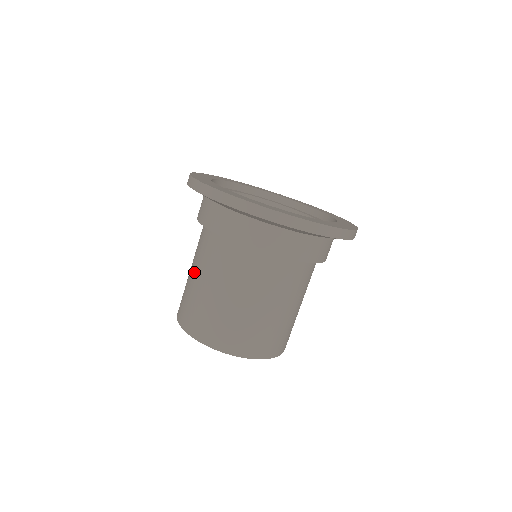
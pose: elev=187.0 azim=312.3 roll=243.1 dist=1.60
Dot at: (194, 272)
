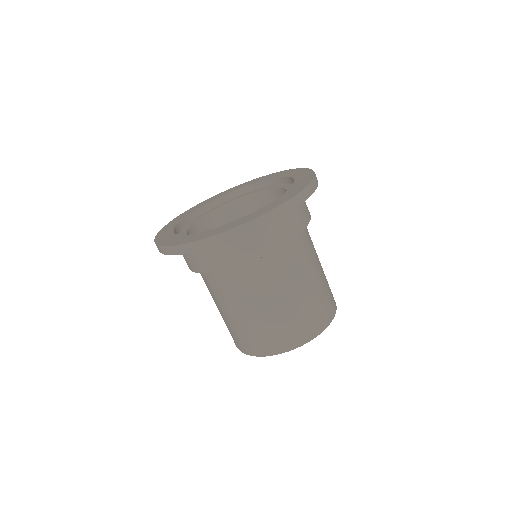
Dot at: (221, 309)
